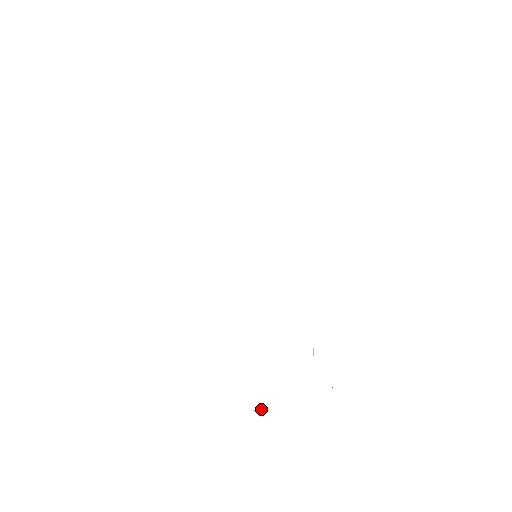
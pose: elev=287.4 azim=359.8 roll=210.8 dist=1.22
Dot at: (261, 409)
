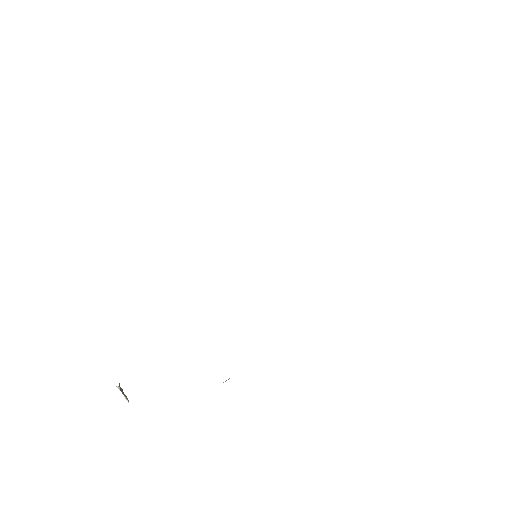
Dot at: occluded
